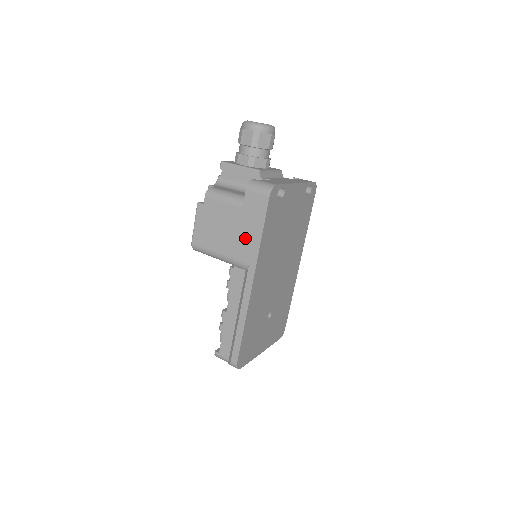
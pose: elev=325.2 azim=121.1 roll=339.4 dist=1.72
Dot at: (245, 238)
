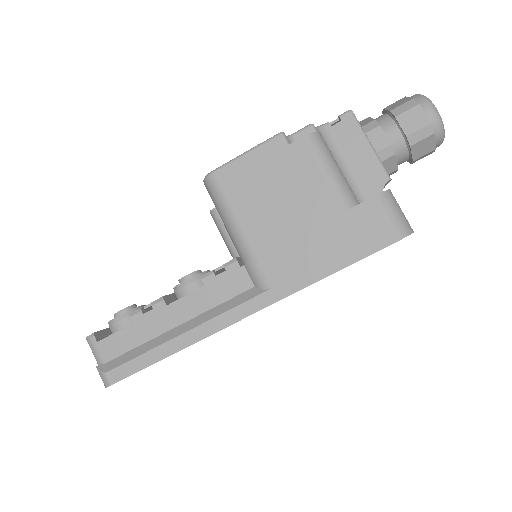
Dot at: (304, 252)
